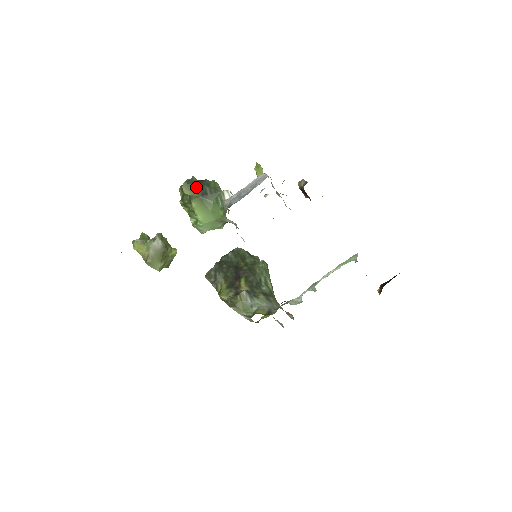
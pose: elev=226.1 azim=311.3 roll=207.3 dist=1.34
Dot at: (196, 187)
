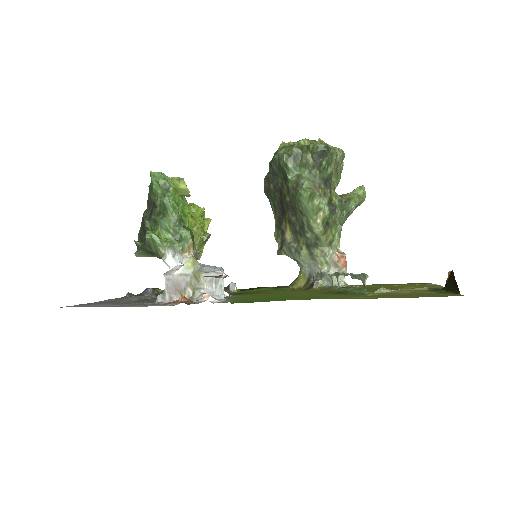
Dot at: (144, 252)
